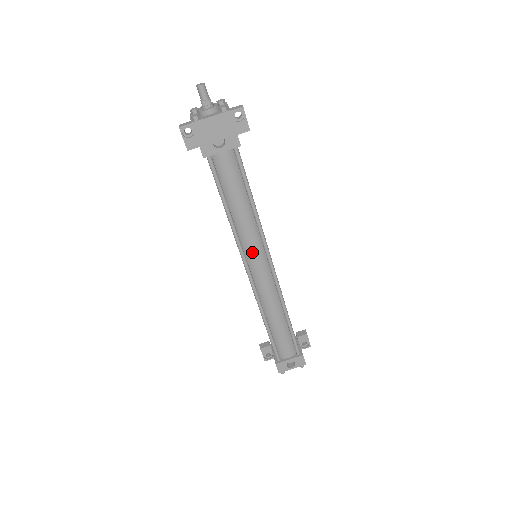
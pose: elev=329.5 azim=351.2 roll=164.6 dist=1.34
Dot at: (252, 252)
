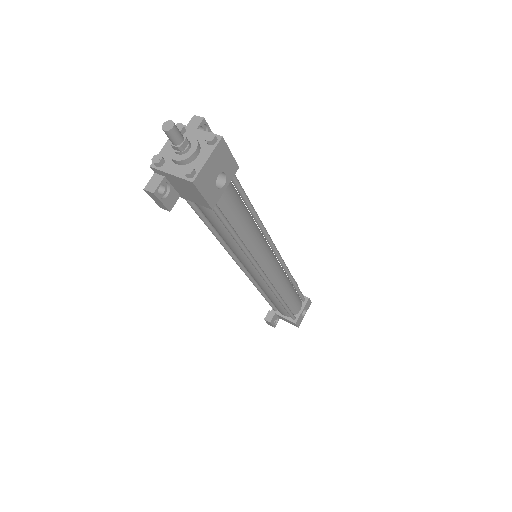
Dot at: (264, 257)
